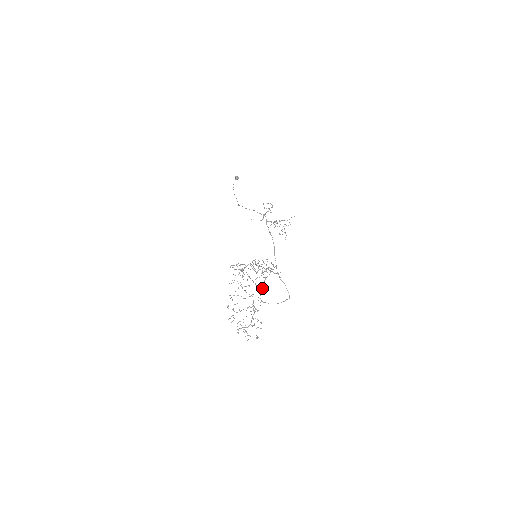
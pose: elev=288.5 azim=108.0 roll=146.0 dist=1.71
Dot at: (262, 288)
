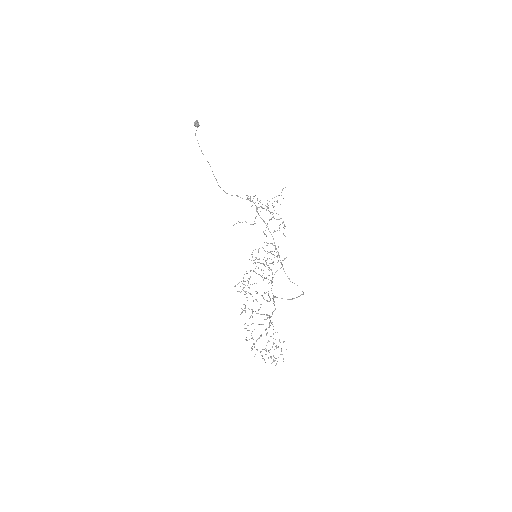
Dot at: occluded
